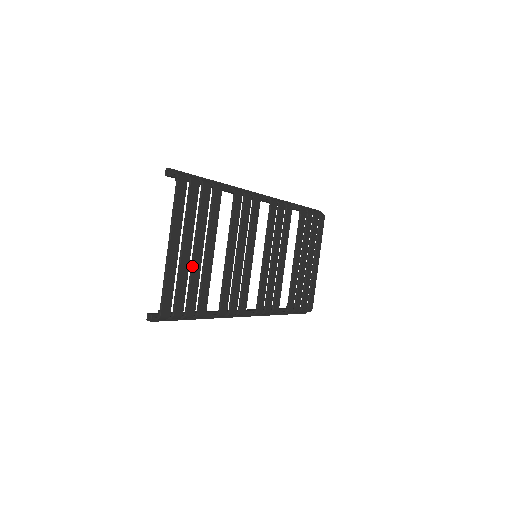
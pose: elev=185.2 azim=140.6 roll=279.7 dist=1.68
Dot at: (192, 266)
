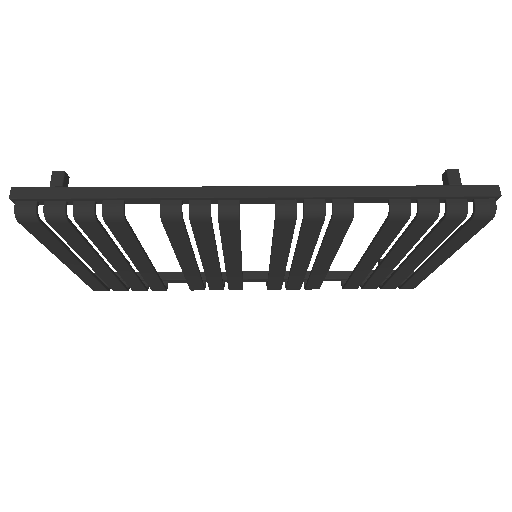
Dot at: occluded
